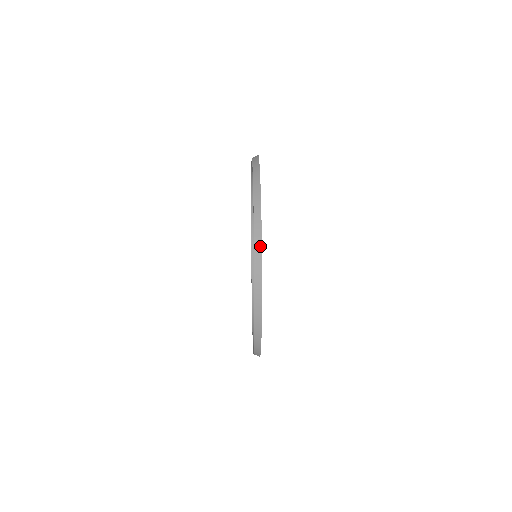
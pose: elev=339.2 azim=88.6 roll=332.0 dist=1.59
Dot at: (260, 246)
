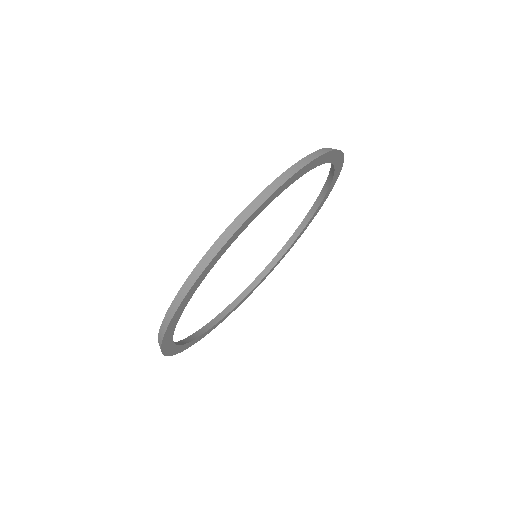
Dot at: occluded
